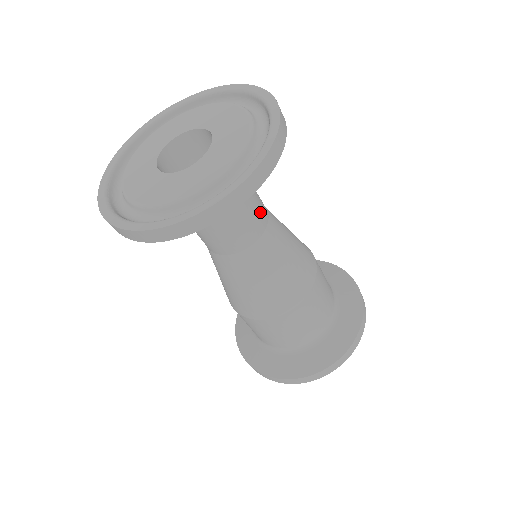
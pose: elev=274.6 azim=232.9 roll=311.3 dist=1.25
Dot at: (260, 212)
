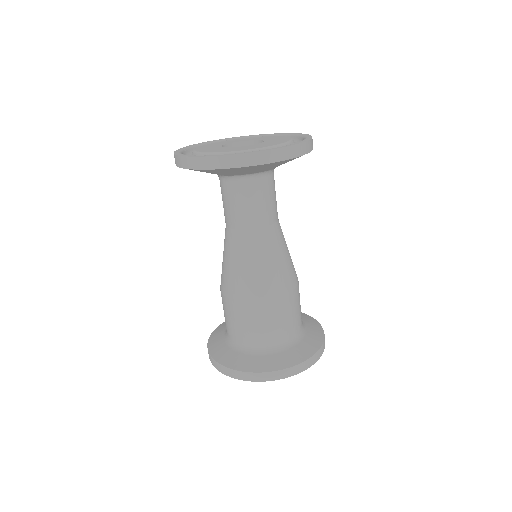
Dot at: (273, 210)
